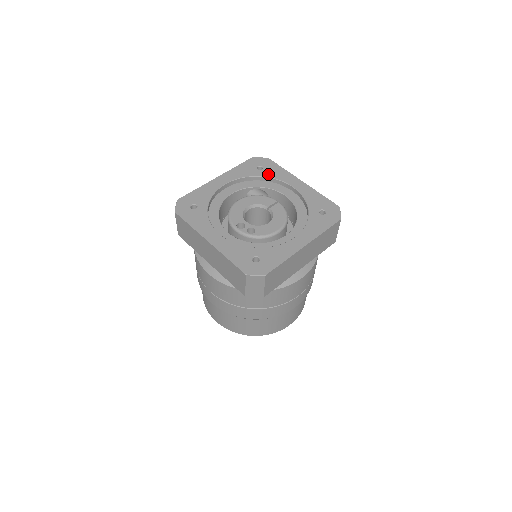
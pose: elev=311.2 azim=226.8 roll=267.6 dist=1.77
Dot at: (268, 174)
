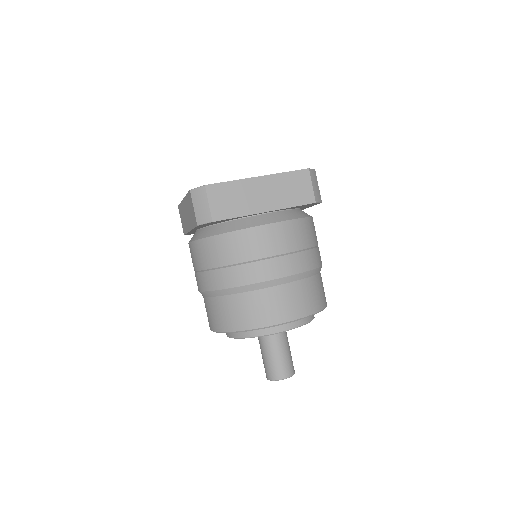
Dot at: occluded
